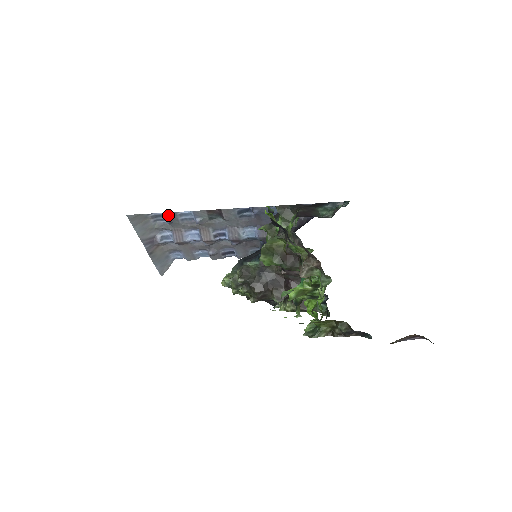
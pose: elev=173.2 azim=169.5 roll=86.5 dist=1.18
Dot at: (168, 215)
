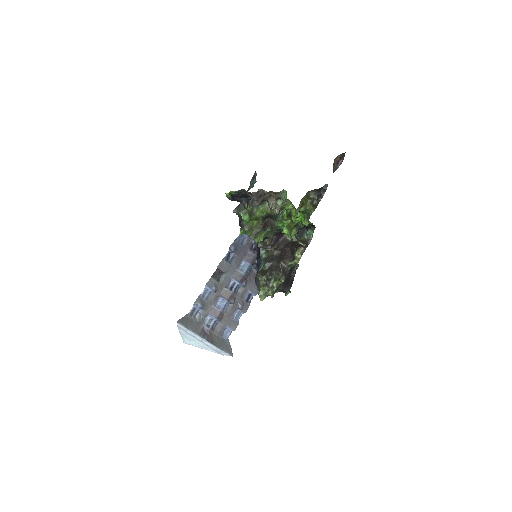
Dot at: (197, 303)
